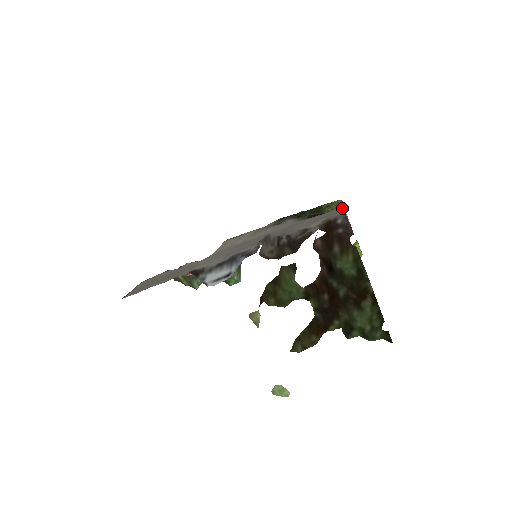
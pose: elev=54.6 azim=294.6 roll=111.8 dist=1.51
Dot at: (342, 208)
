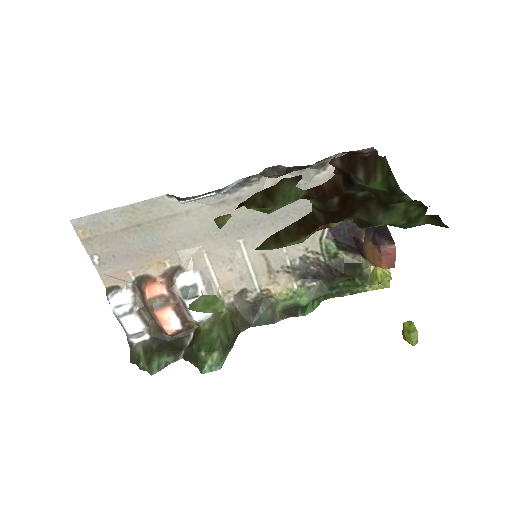
Dot at: occluded
